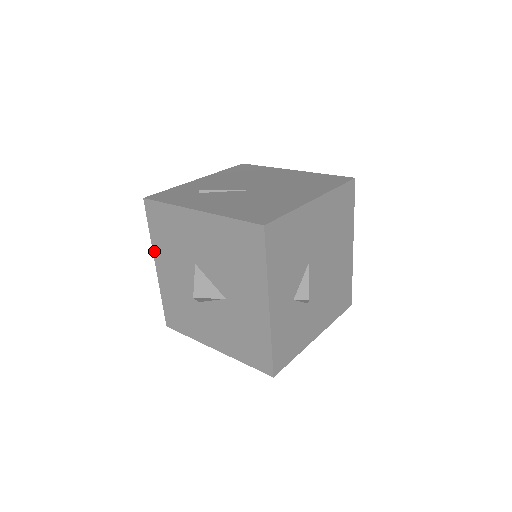
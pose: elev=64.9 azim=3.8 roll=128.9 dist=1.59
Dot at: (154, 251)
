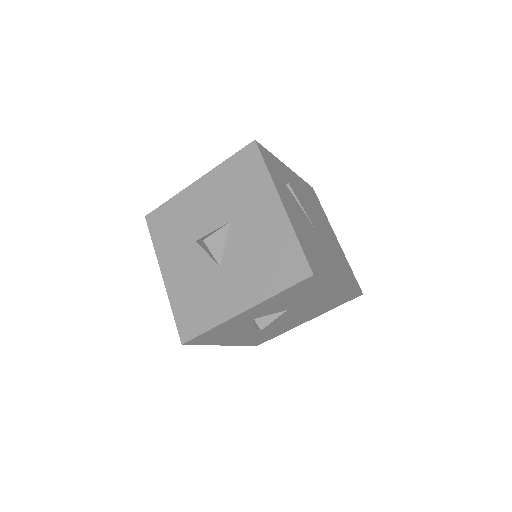
Dot at: (211, 172)
